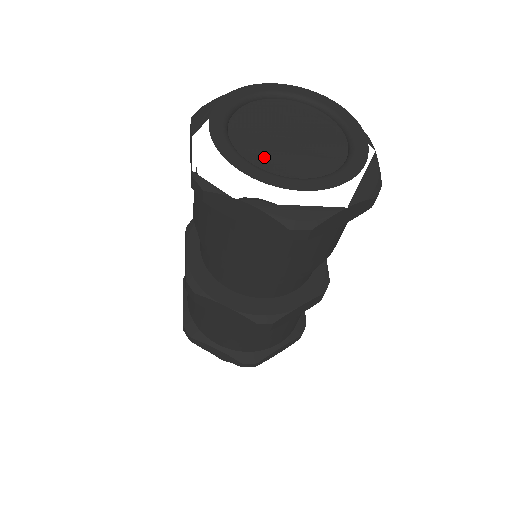
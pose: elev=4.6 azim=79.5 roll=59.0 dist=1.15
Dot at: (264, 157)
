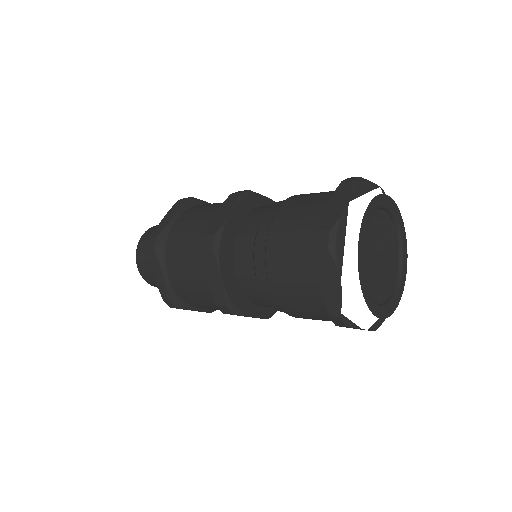
Dot at: (376, 288)
